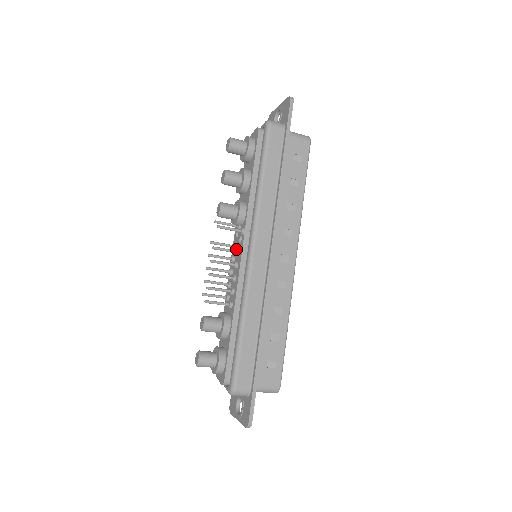
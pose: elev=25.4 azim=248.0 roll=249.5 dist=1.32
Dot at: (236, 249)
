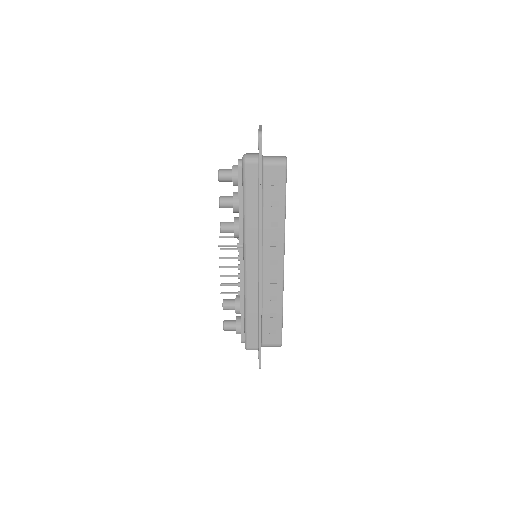
Dot at: occluded
